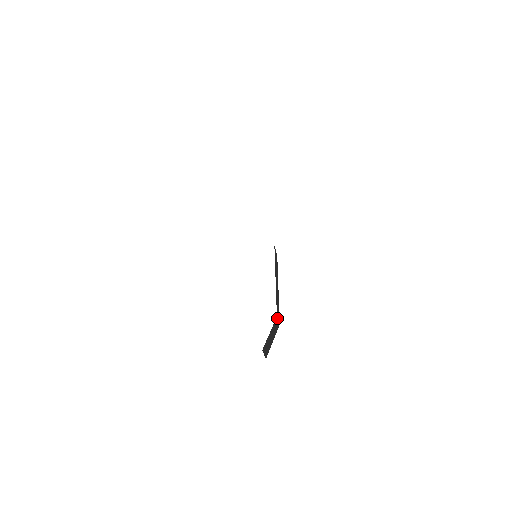
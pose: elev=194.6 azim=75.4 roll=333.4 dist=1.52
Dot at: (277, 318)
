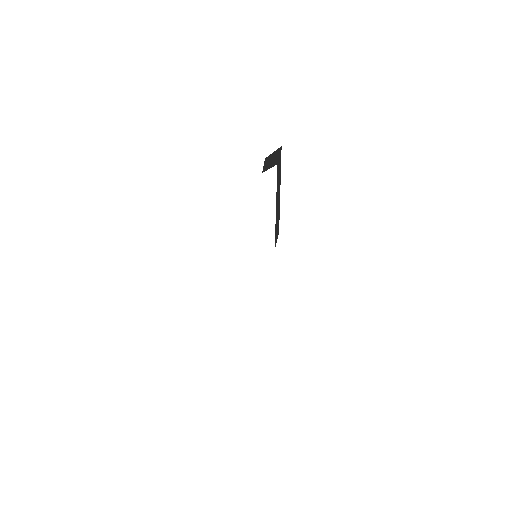
Dot at: occluded
